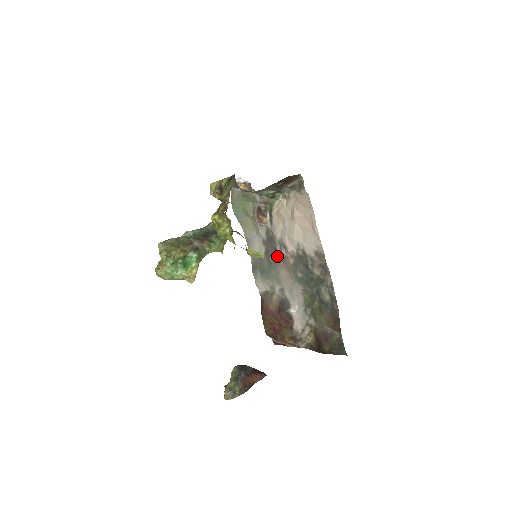
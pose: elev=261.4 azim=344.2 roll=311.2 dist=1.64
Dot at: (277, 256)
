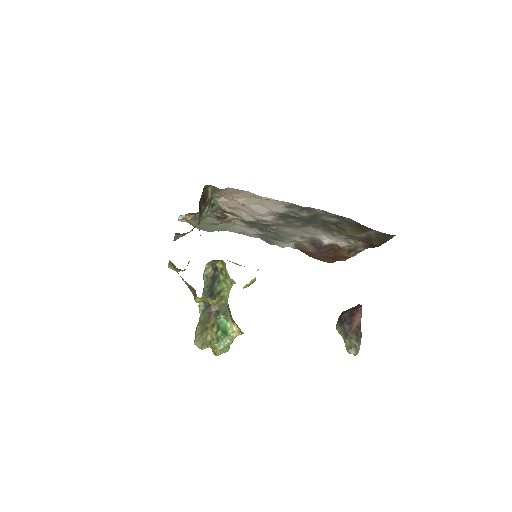
Dot at: (269, 226)
